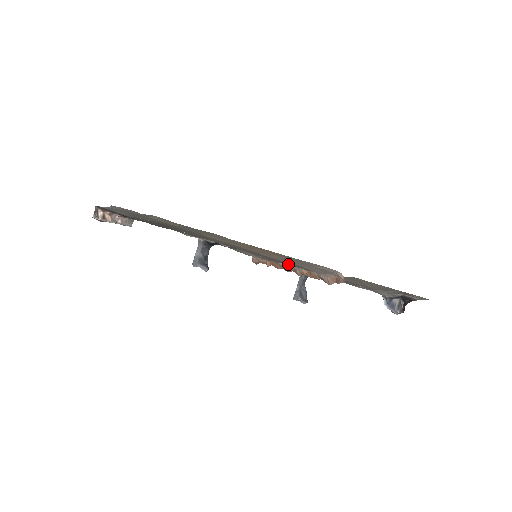
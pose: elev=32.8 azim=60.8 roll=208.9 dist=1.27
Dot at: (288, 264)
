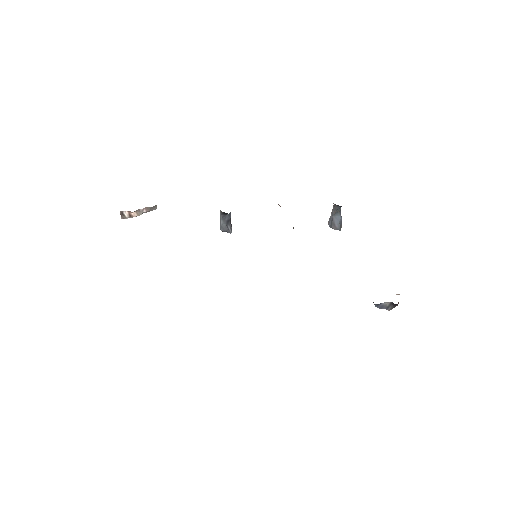
Dot at: occluded
